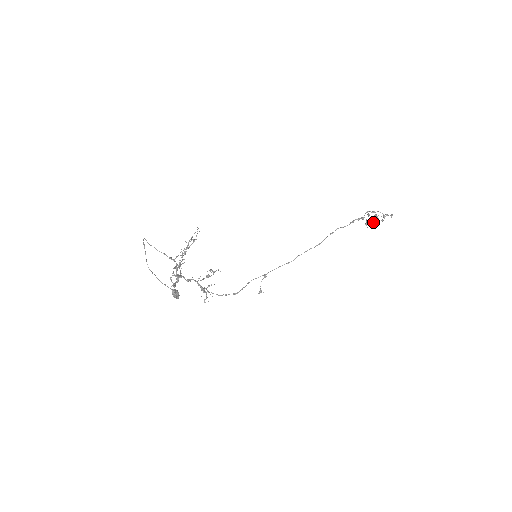
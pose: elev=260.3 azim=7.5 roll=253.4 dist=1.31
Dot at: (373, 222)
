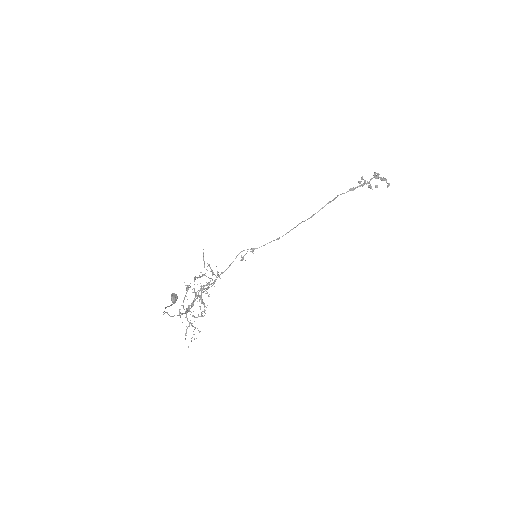
Dot at: occluded
